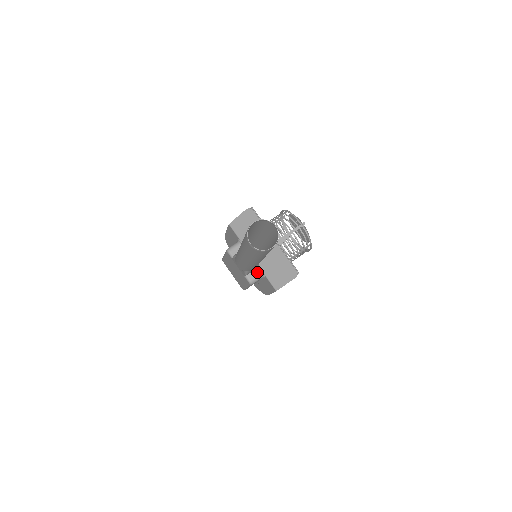
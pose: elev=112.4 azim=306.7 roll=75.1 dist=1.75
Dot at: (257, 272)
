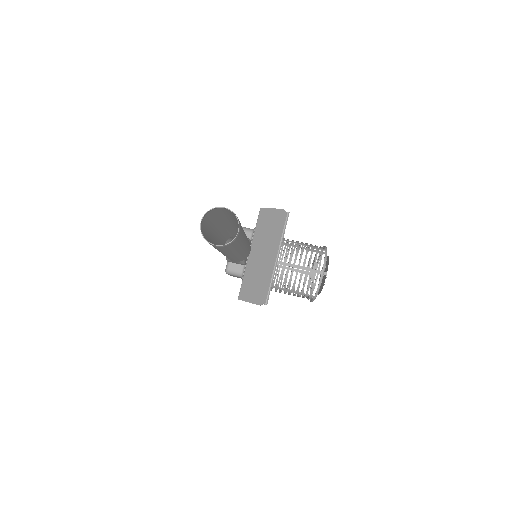
Dot at: (240, 268)
